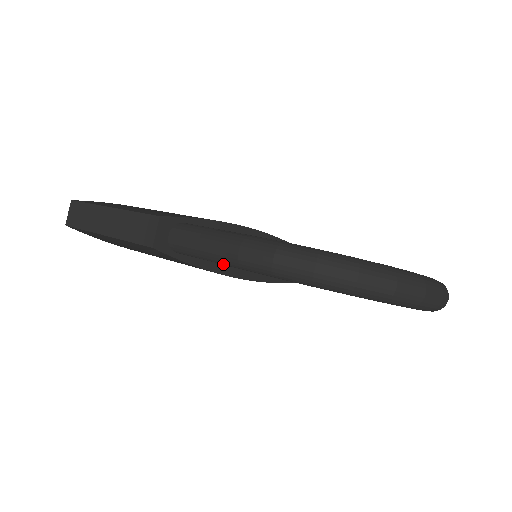
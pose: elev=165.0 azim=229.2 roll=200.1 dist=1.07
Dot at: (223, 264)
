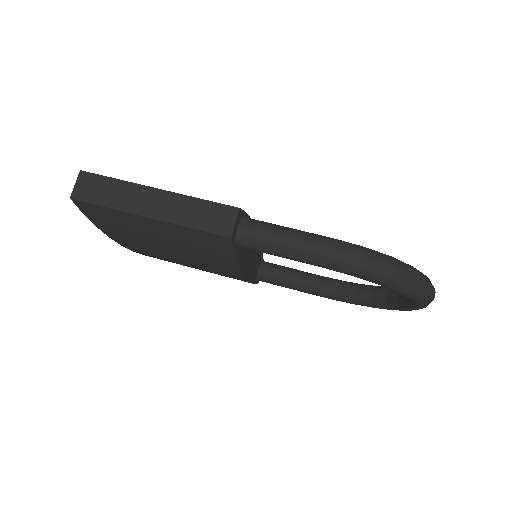
Dot at: (301, 261)
